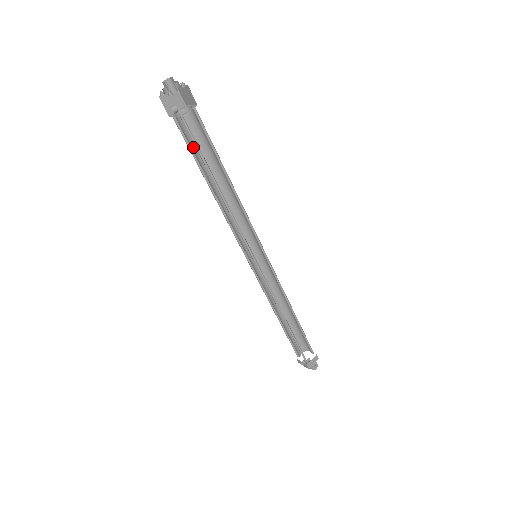
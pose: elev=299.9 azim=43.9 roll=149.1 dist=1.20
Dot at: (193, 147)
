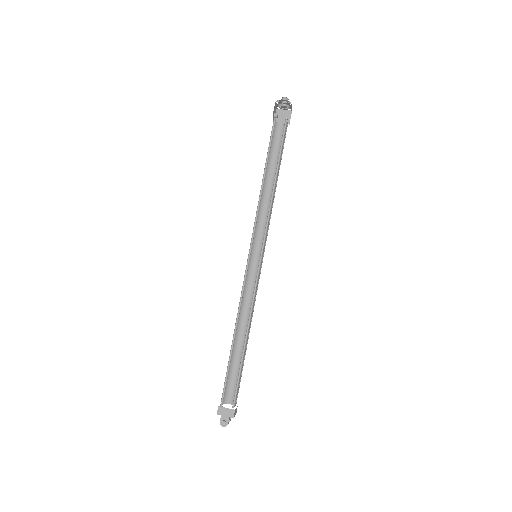
Dot at: (274, 149)
